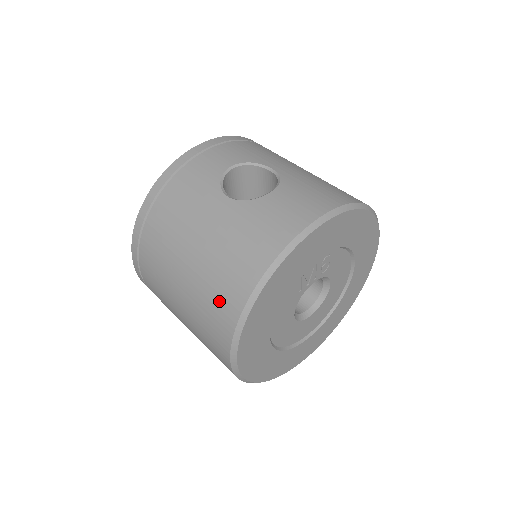
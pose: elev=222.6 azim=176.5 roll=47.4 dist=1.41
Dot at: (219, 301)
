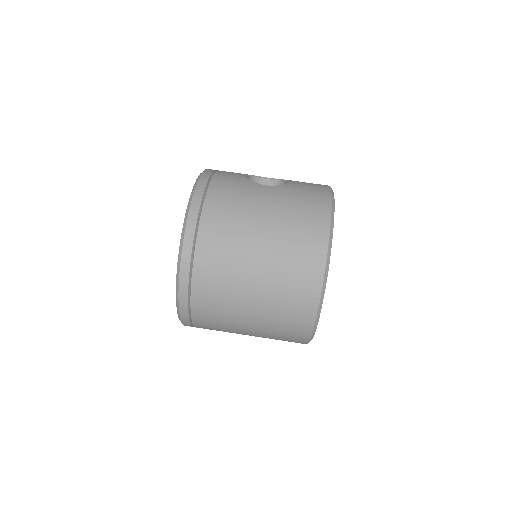
Dot at: (305, 242)
